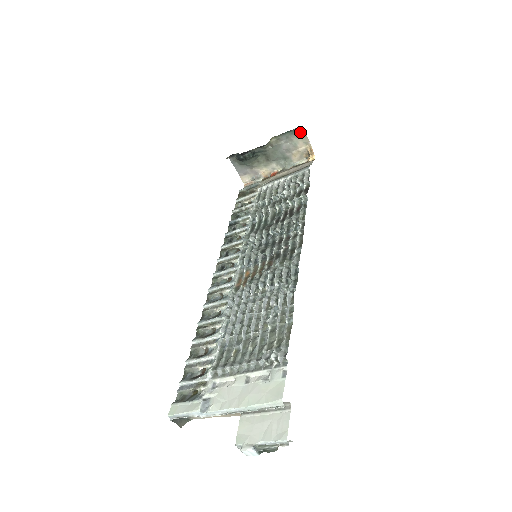
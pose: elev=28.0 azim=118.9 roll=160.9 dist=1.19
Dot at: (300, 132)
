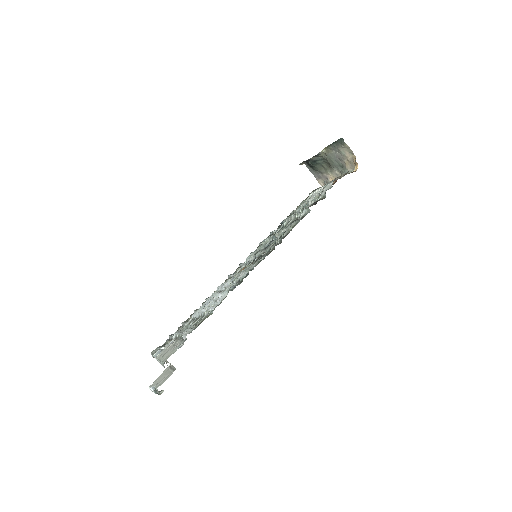
Dot at: (342, 143)
